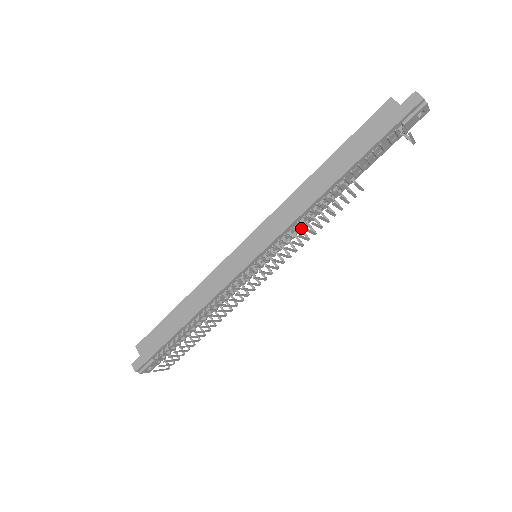
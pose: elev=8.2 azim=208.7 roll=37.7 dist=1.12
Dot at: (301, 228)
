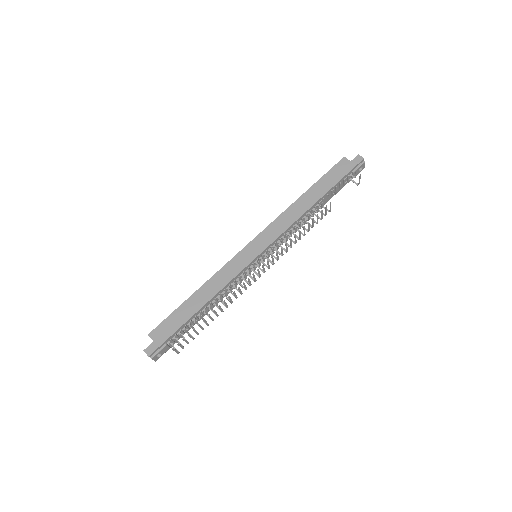
Dot at: (288, 236)
